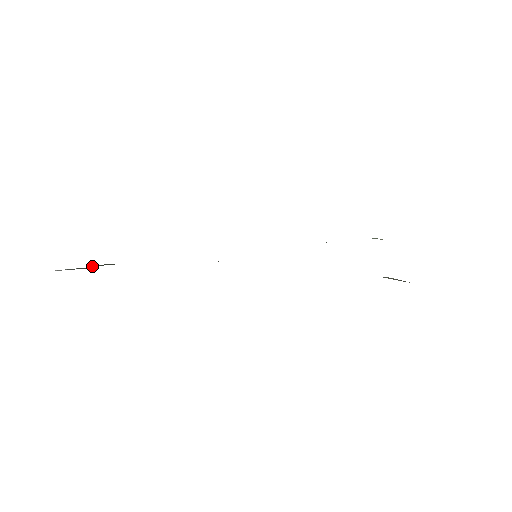
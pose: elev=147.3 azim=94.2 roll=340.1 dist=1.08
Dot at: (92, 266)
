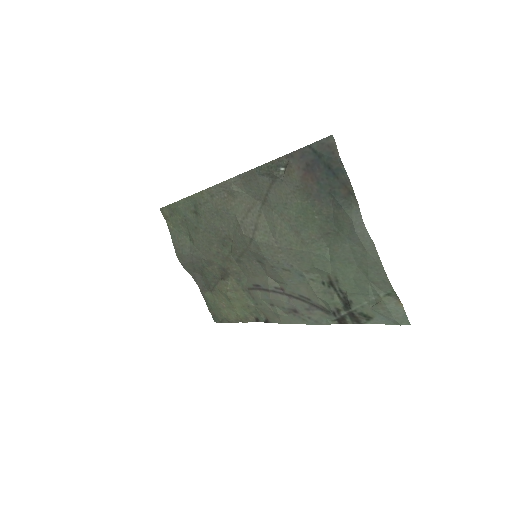
Dot at: (184, 236)
